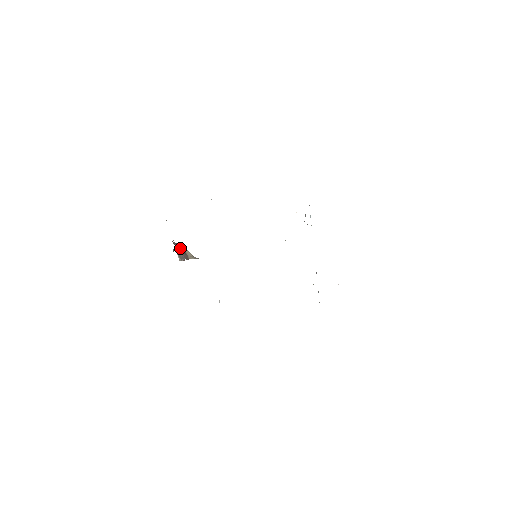
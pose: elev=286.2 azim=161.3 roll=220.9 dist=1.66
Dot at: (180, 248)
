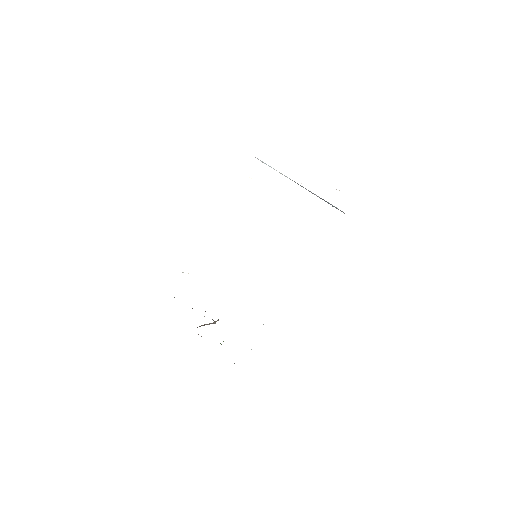
Dot at: occluded
